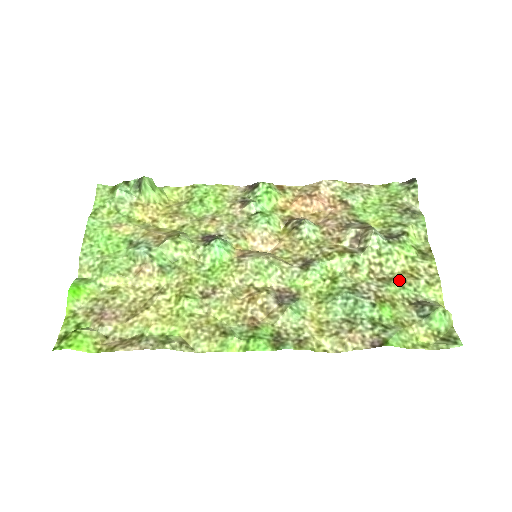
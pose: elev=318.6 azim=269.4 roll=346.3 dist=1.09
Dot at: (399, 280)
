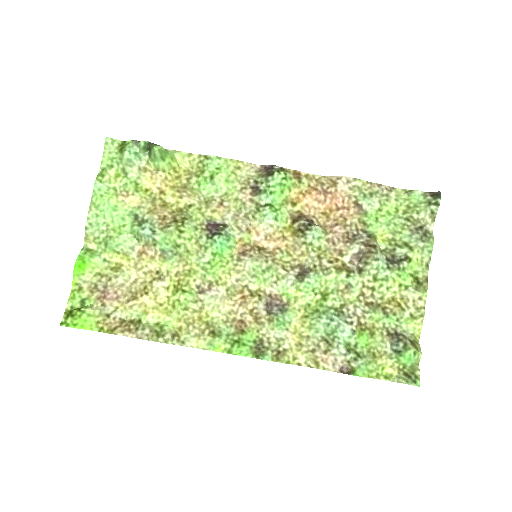
Dot at: (386, 308)
